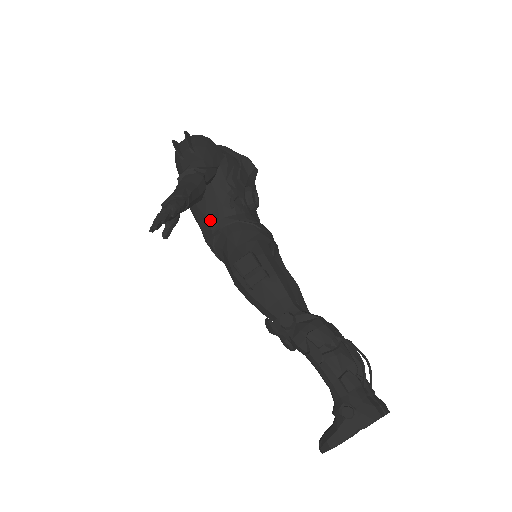
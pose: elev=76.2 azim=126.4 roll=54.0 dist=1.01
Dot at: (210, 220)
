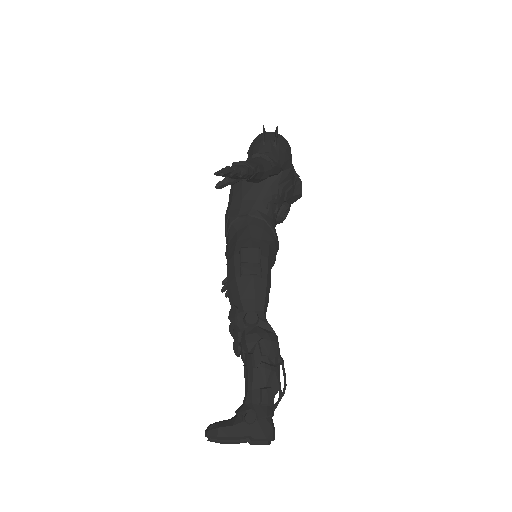
Dot at: (244, 203)
